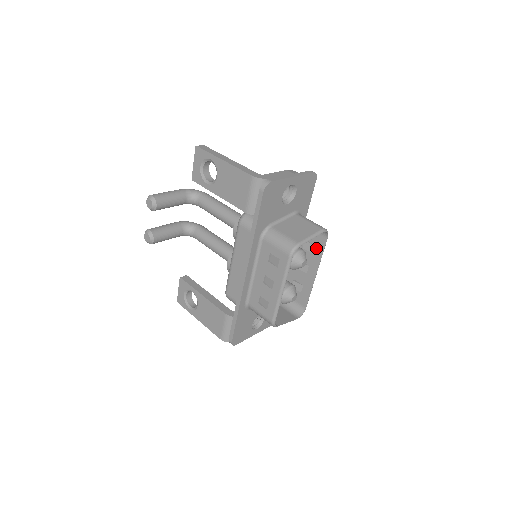
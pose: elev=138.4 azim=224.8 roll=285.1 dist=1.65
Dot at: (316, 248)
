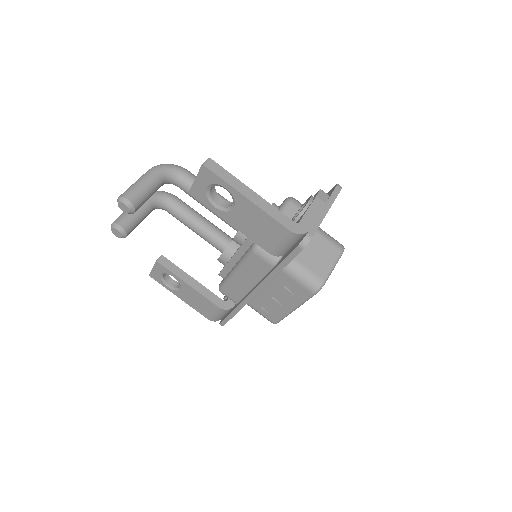
Dot at: occluded
